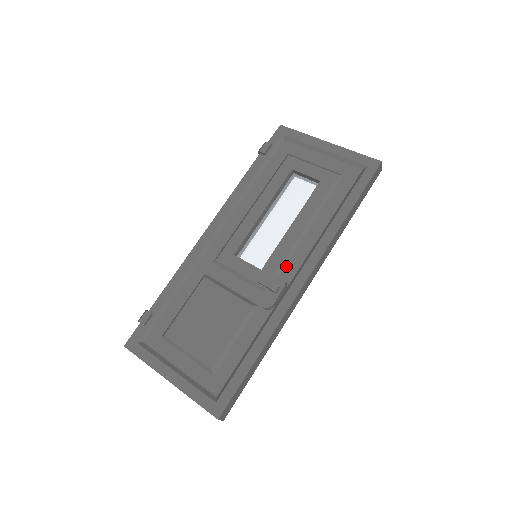
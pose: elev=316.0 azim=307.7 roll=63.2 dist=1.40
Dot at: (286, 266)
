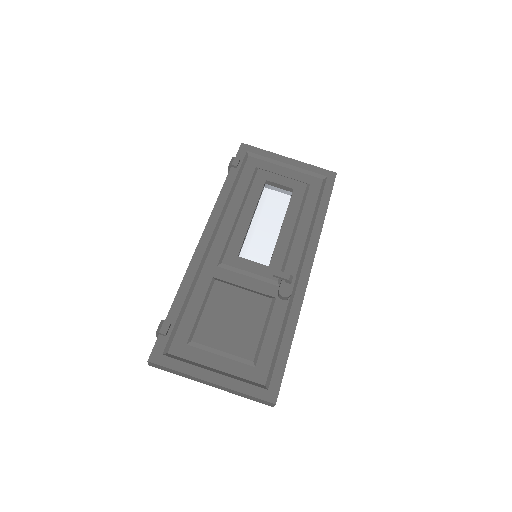
Dot at: (288, 261)
